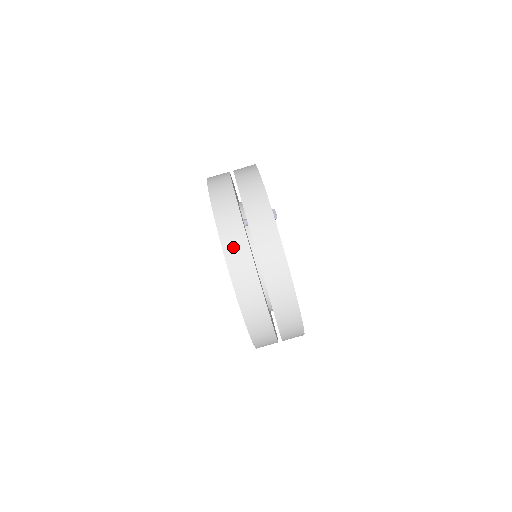
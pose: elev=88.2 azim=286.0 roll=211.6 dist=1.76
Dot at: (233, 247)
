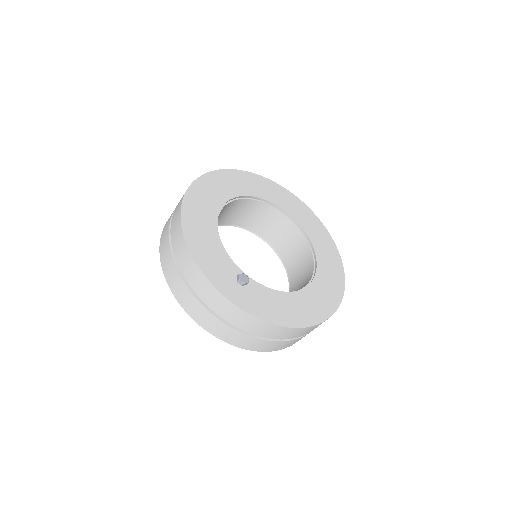
Dot at: (239, 342)
